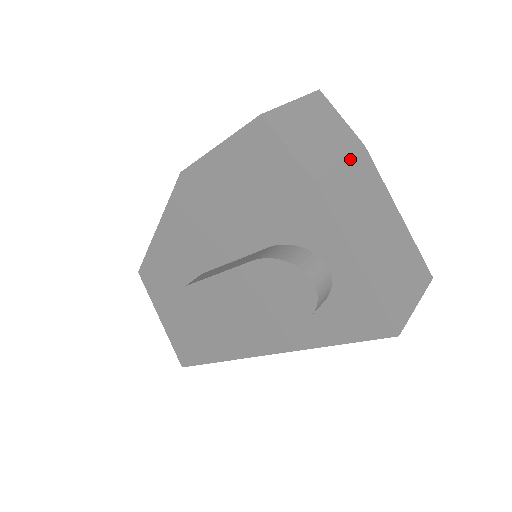
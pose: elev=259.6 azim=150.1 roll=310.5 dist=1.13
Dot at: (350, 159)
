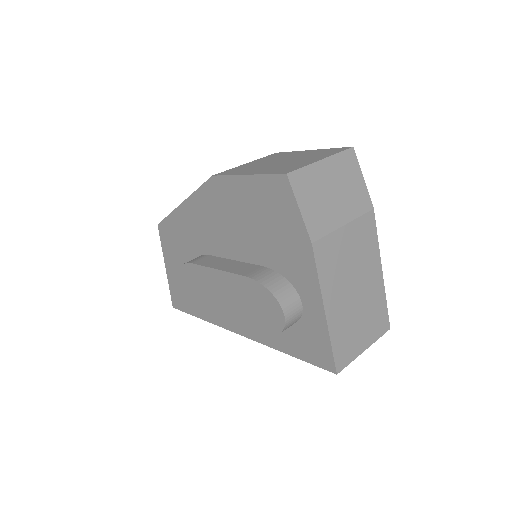
Dot at: (354, 222)
